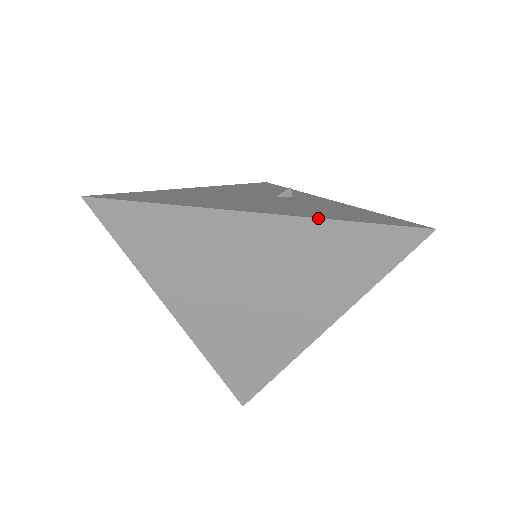
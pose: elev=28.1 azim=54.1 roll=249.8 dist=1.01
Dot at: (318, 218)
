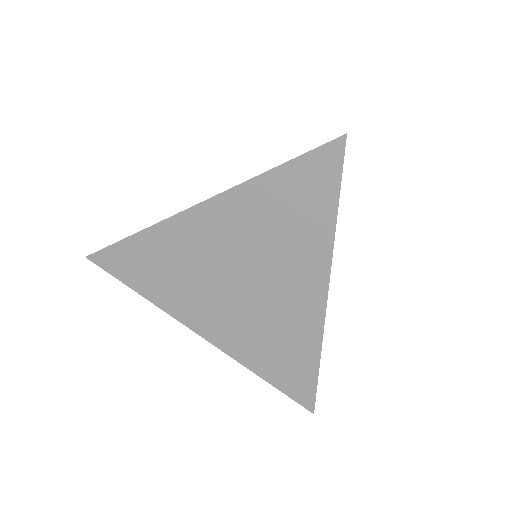
Dot at: (243, 182)
